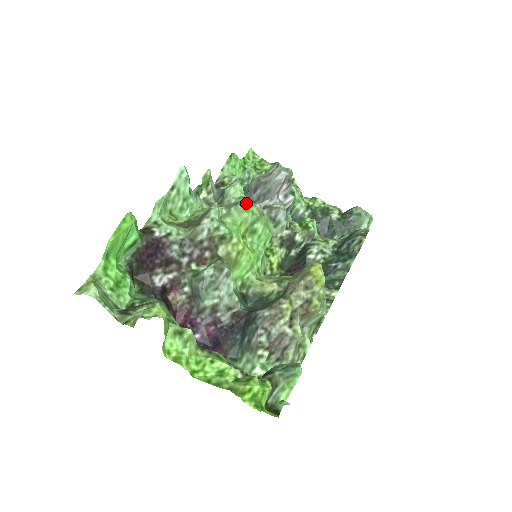
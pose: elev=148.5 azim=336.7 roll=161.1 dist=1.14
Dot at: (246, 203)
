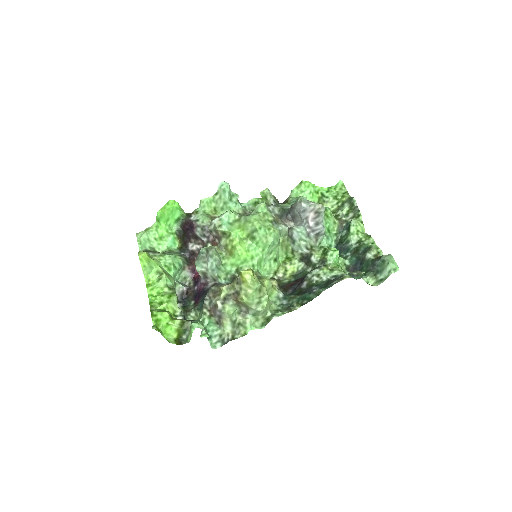
Dot at: (253, 217)
